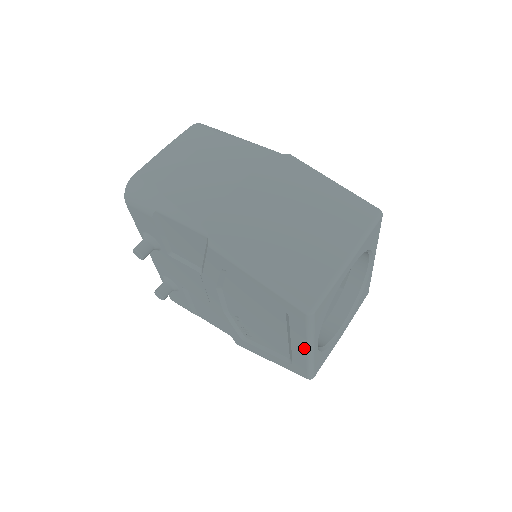
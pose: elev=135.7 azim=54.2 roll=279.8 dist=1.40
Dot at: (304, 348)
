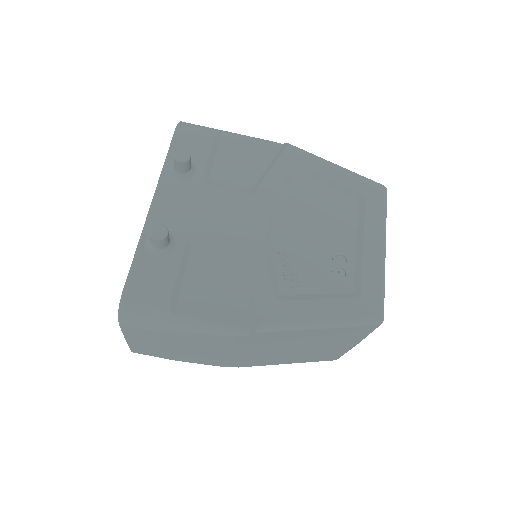
Dot at: occluded
